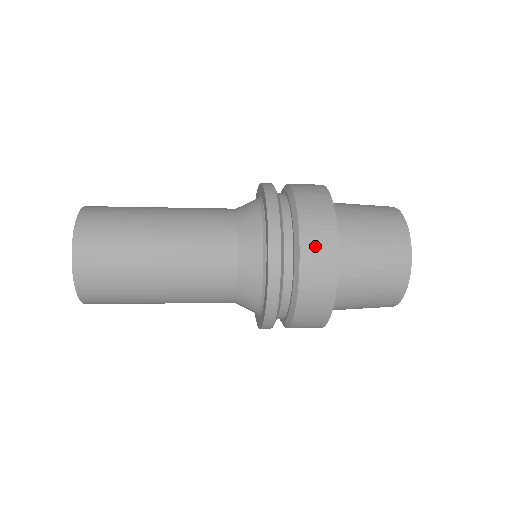
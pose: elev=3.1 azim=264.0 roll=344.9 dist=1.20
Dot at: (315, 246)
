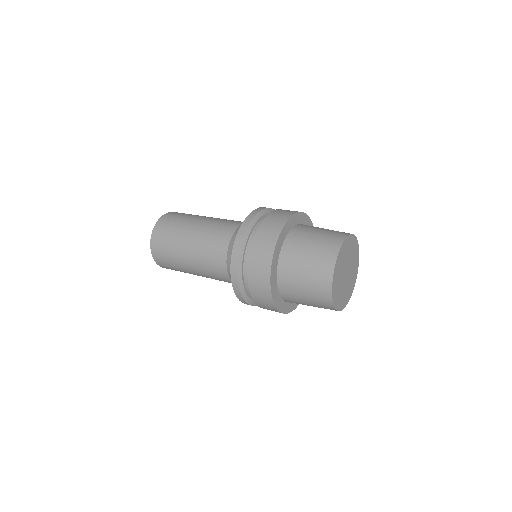
Dot at: (264, 306)
